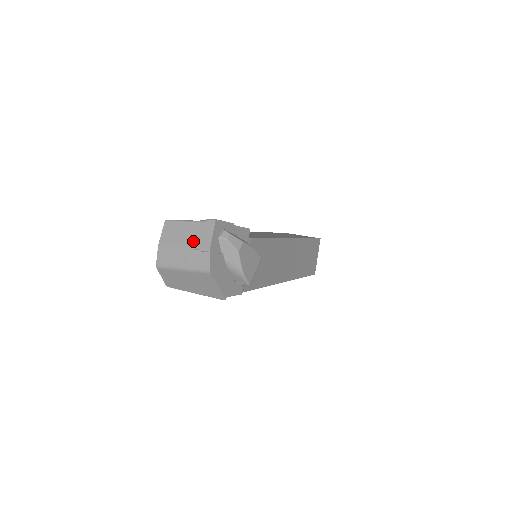
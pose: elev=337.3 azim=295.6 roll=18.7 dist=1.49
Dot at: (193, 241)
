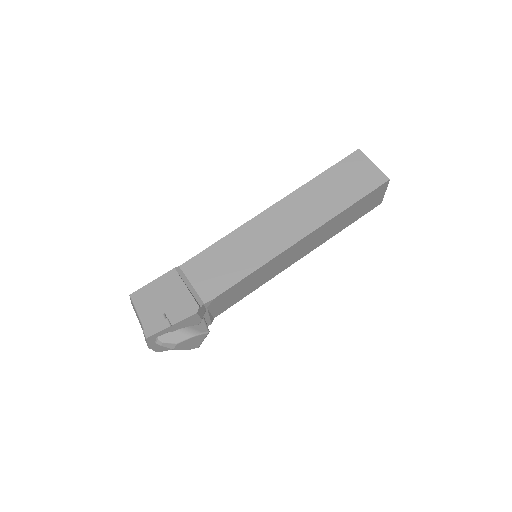
Dot at: occluded
